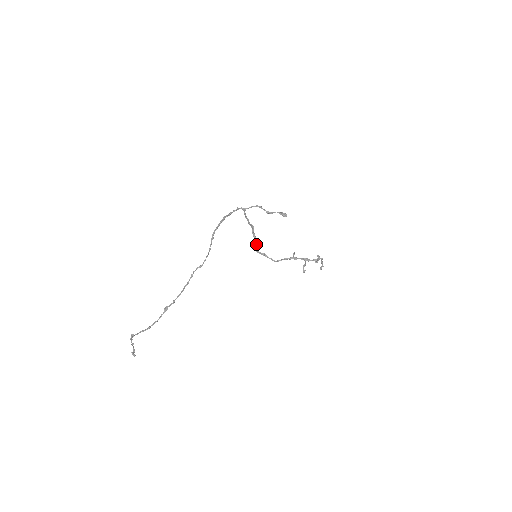
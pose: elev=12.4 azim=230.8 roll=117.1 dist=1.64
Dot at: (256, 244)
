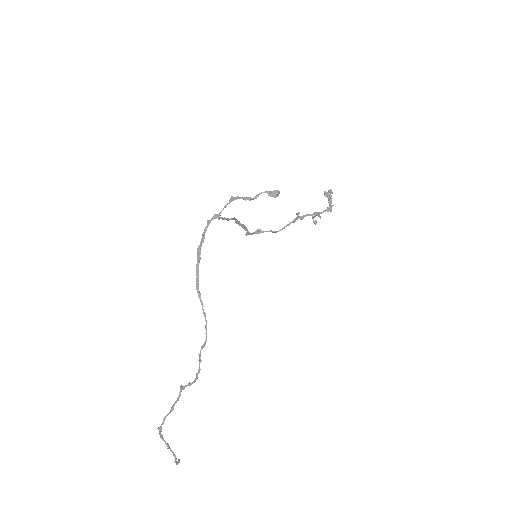
Dot at: (245, 230)
